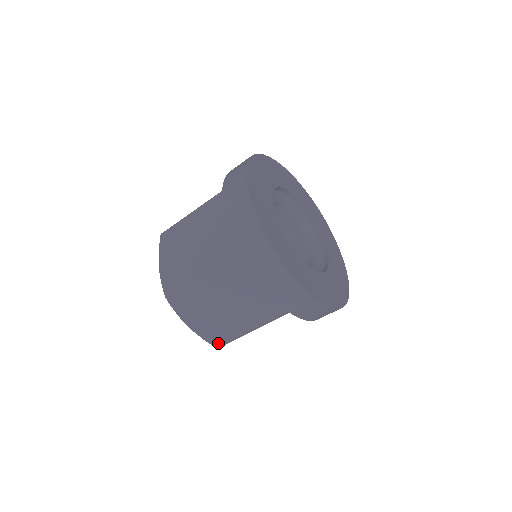
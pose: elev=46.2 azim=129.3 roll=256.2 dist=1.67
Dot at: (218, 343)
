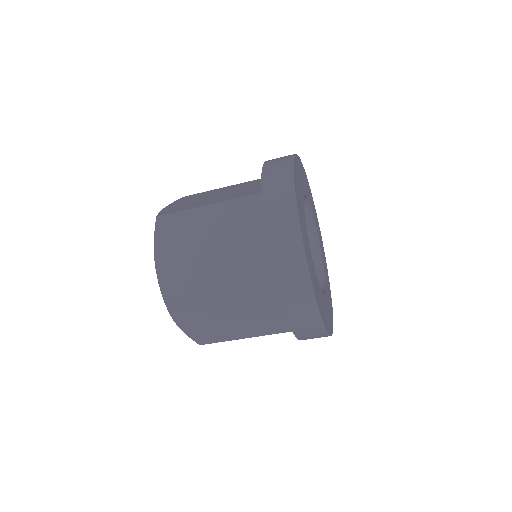
Dot at: (171, 295)
